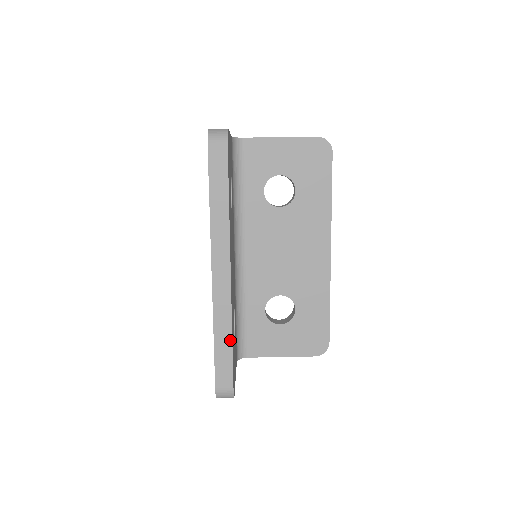
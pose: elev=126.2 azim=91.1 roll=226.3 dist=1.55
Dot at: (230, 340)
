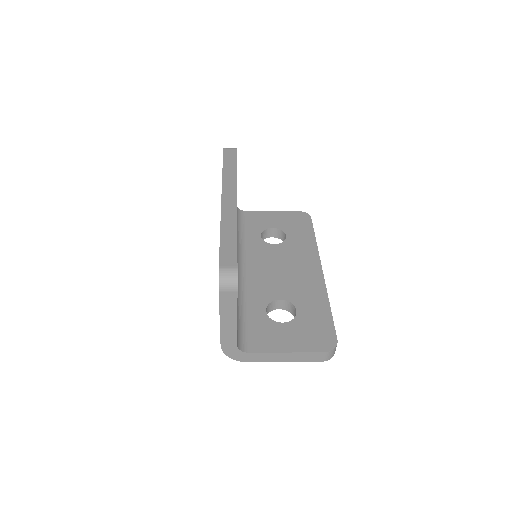
Dot at: (235, 234)
